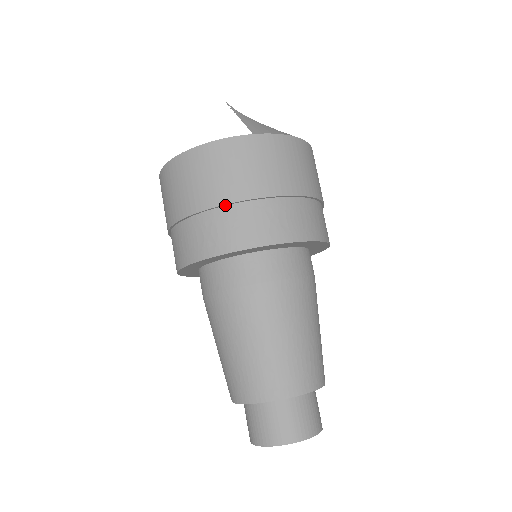
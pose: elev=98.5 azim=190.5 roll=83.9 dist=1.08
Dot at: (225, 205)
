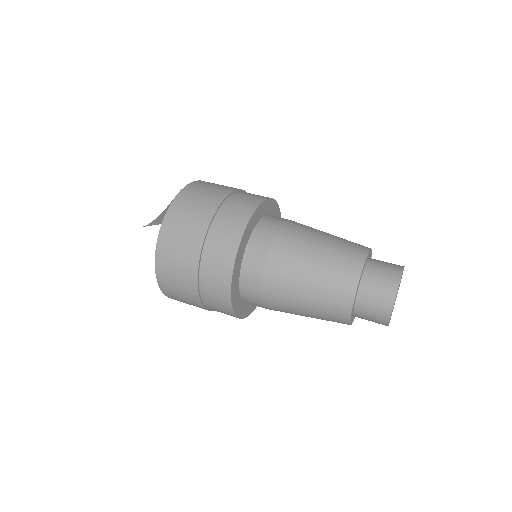
Dot at: (199, 266)
